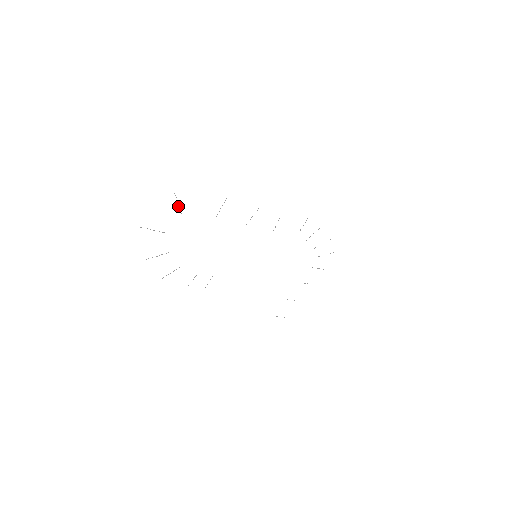
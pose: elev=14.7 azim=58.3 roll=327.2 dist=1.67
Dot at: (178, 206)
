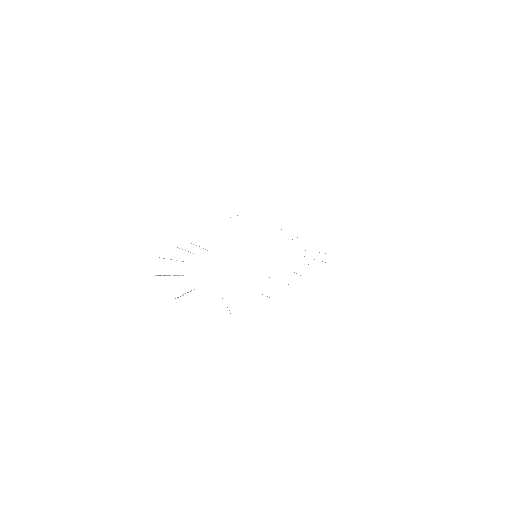
Dot at: occluded
